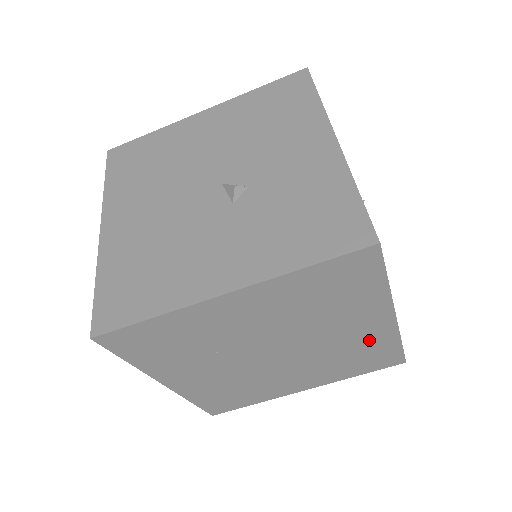
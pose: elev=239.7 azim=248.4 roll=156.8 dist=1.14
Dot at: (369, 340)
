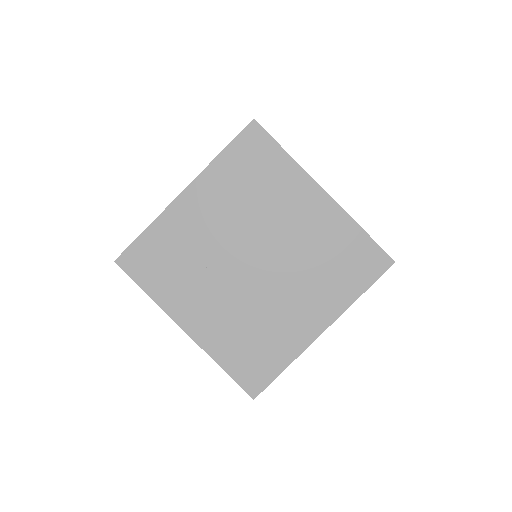
Dot at: (327, 229)
